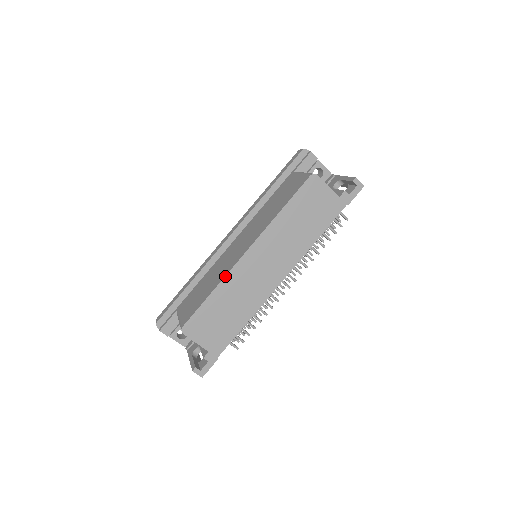
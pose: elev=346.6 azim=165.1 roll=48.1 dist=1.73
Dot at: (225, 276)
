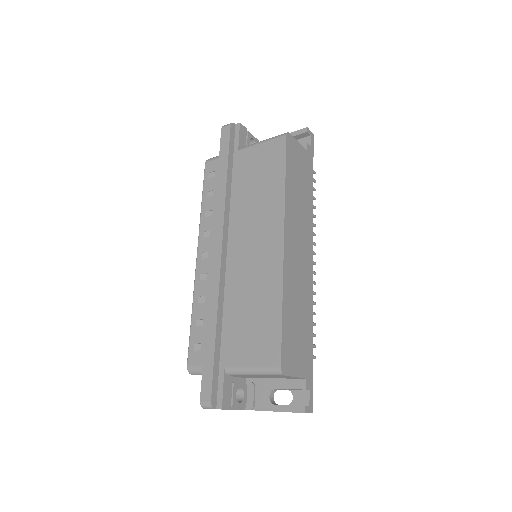
Dot at: (283, 280)
